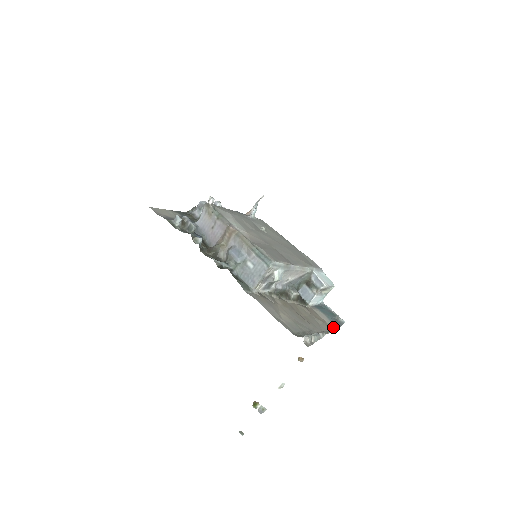
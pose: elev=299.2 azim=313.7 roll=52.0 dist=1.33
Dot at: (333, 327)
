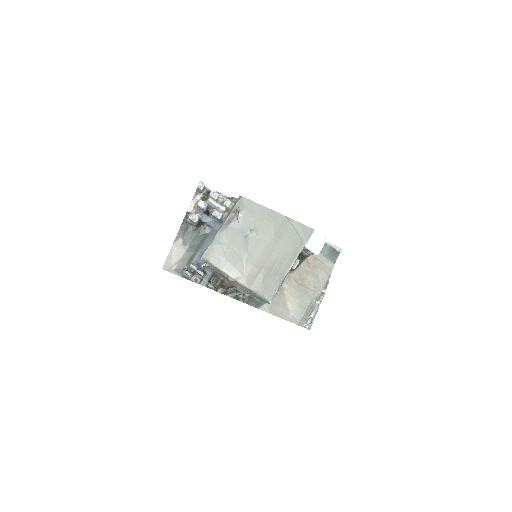
Dot at: (331, 266)
